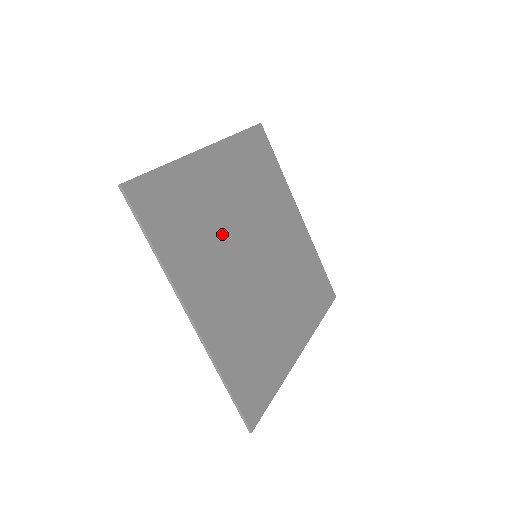
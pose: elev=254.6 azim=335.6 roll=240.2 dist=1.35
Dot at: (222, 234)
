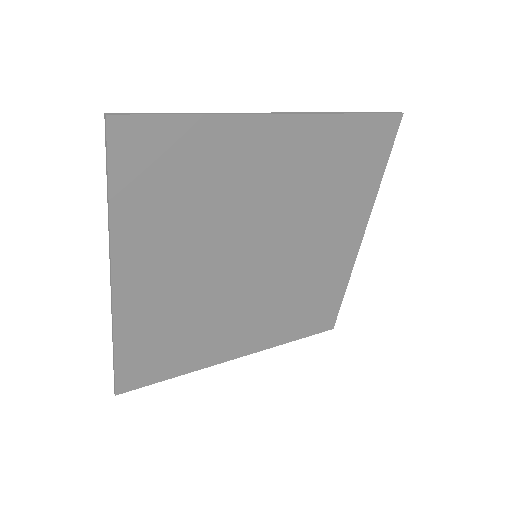
Dot at: (224, 219)
